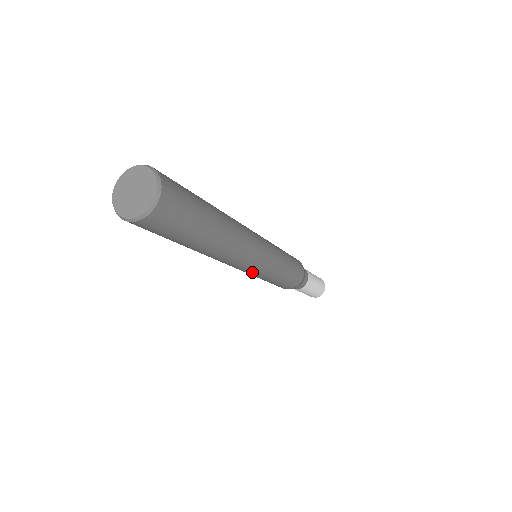
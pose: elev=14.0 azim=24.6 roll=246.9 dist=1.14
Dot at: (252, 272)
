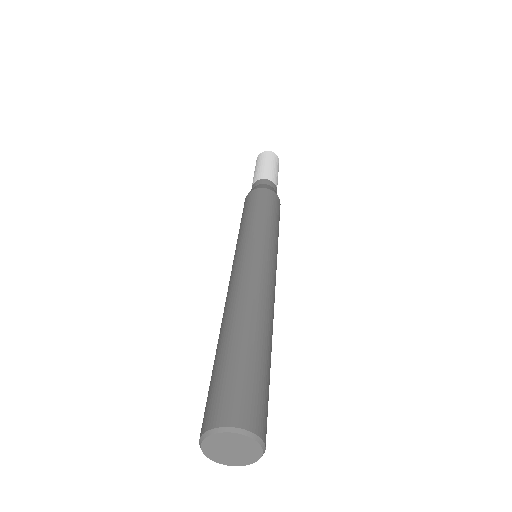
Dot at: occluded
